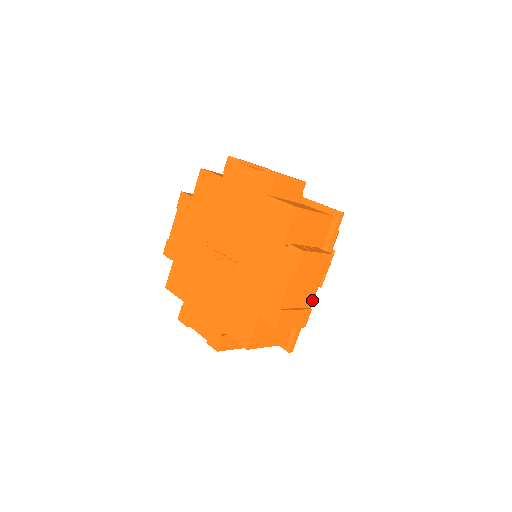
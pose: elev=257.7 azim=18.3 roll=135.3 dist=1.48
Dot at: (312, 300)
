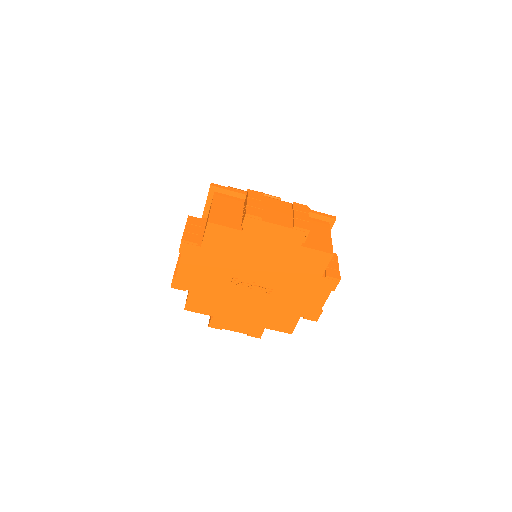
Dot at: occluded
